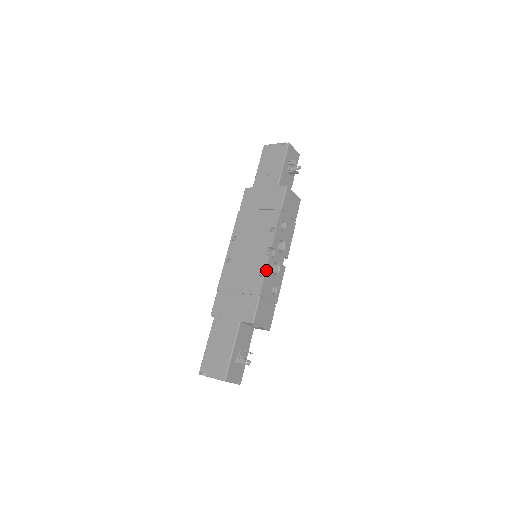
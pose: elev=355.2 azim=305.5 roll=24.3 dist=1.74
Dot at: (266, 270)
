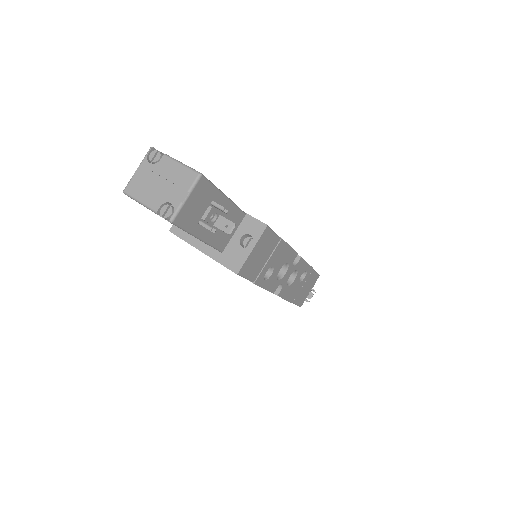
Dot at: (283, 298)
